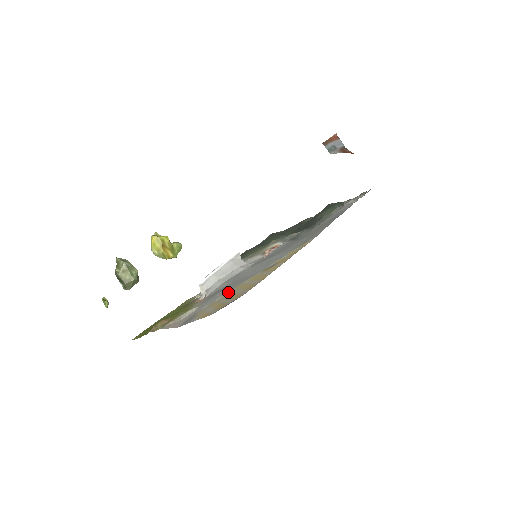
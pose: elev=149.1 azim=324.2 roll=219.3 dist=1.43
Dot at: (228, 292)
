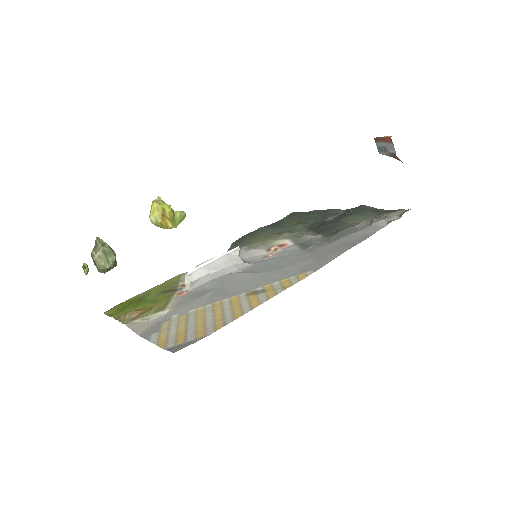
Dot at: (204, 306)
